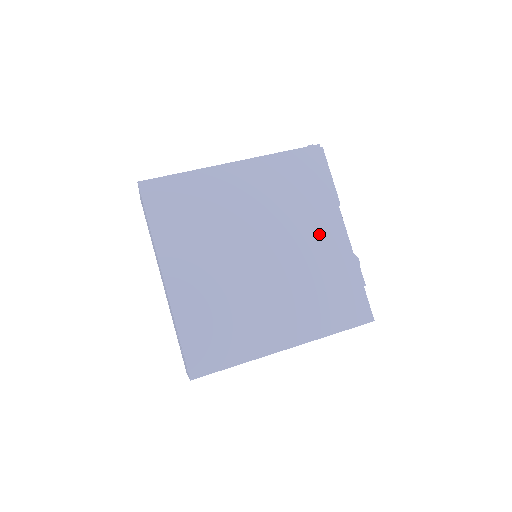
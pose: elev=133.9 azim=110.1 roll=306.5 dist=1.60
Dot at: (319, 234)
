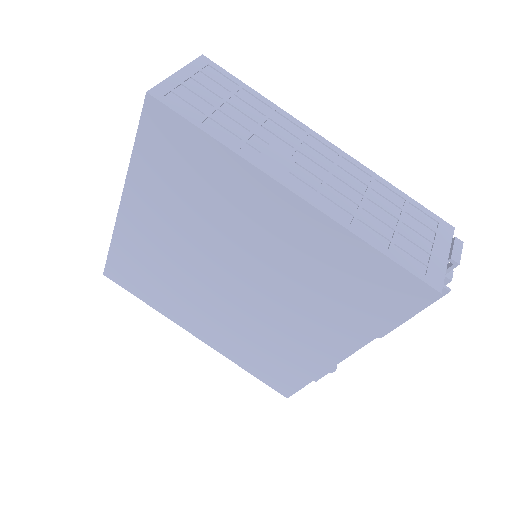
Dot at: (314, 332)
